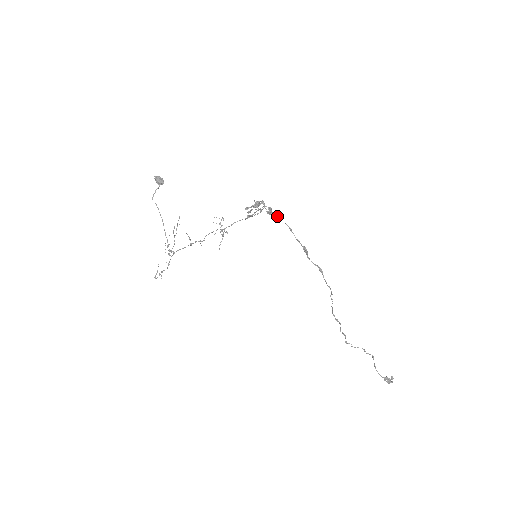
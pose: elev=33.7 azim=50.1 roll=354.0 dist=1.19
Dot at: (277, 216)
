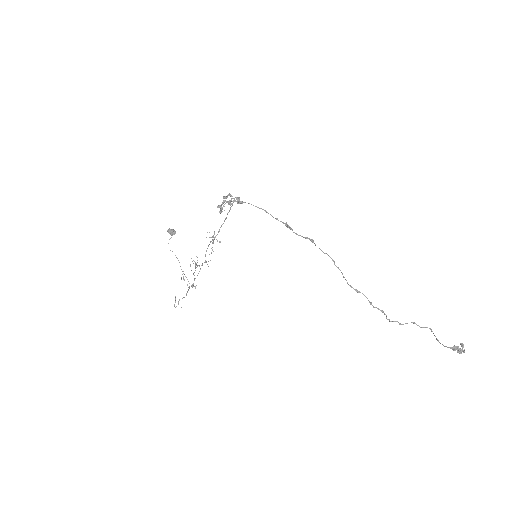
Dot at: (248, 203)
